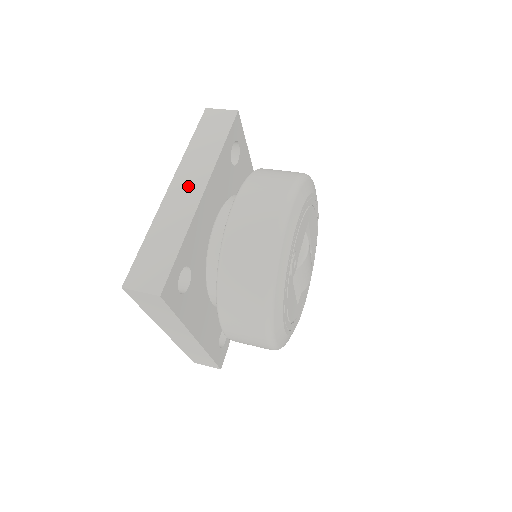
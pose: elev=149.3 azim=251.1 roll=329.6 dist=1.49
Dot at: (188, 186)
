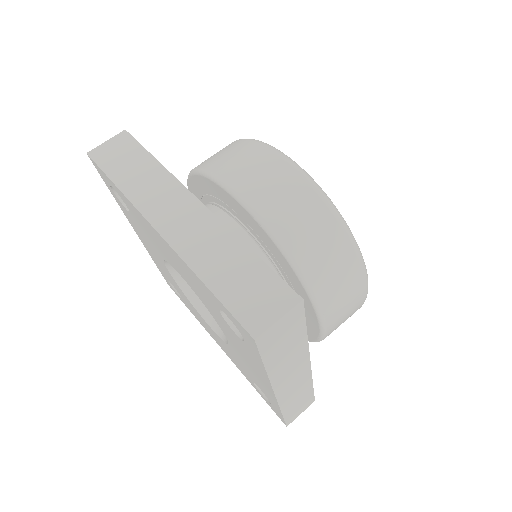
Dot at: (174, 210)
